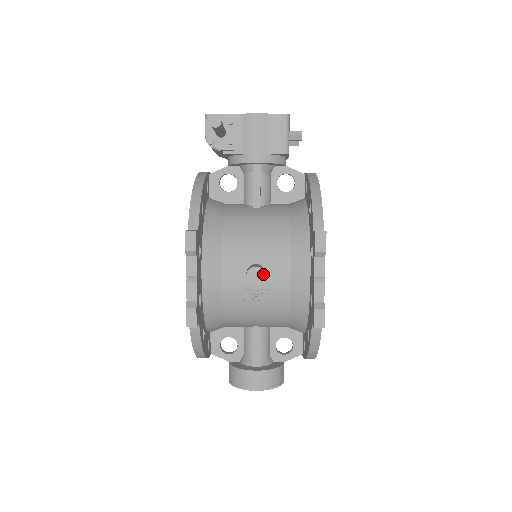
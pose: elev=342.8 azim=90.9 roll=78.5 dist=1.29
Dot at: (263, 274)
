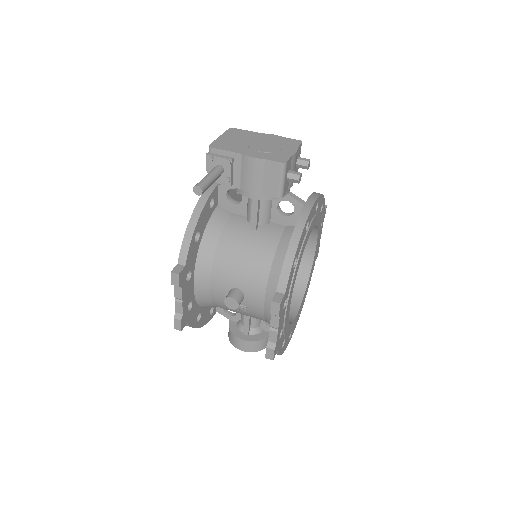
Dot at: (237, 304)
